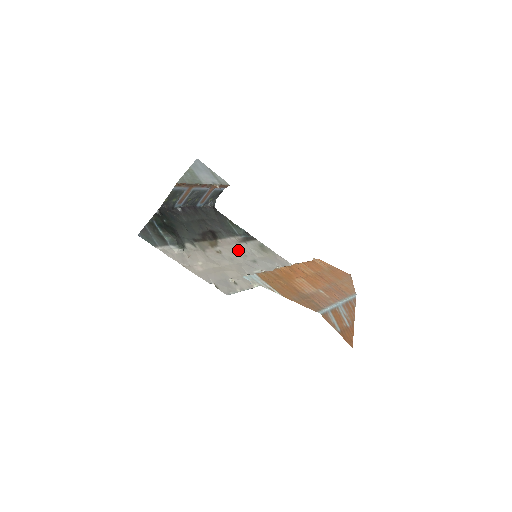
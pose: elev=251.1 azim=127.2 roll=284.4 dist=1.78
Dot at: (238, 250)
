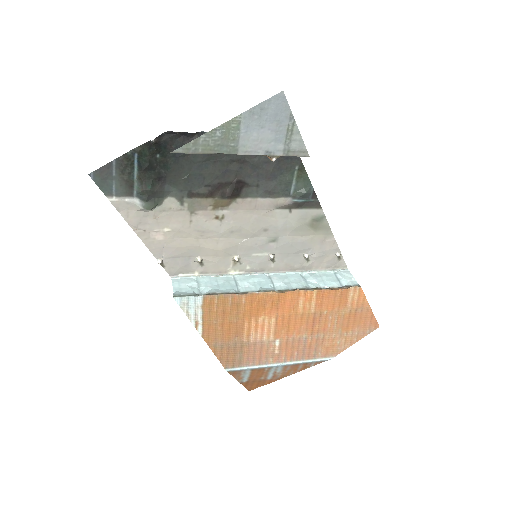
Dot at: (260, 220)
